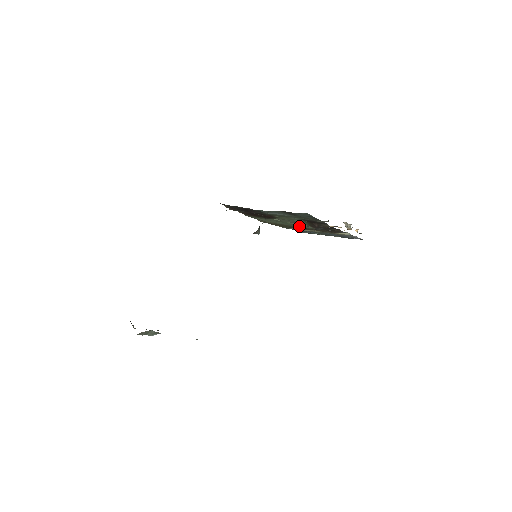
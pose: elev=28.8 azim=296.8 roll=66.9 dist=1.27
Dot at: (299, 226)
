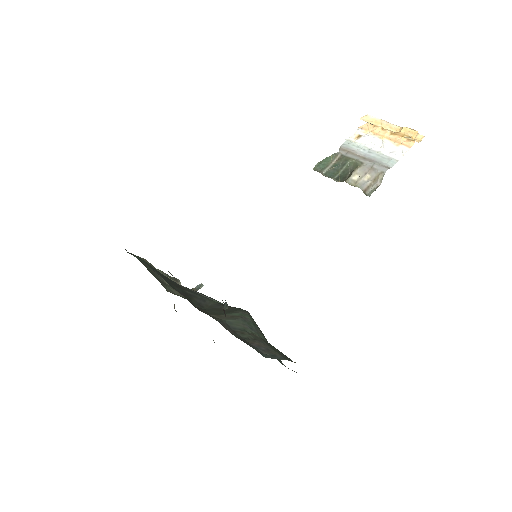
Dot at: occluded
